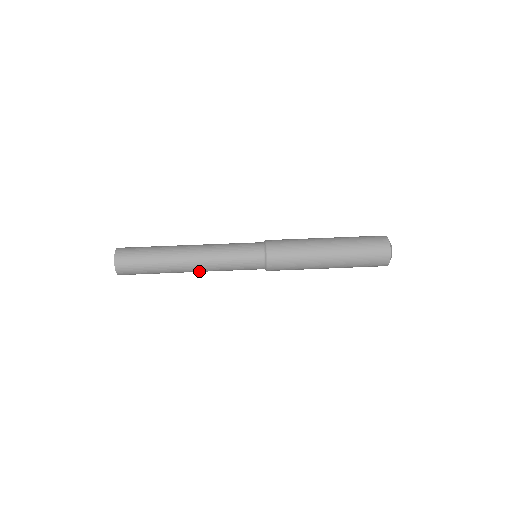
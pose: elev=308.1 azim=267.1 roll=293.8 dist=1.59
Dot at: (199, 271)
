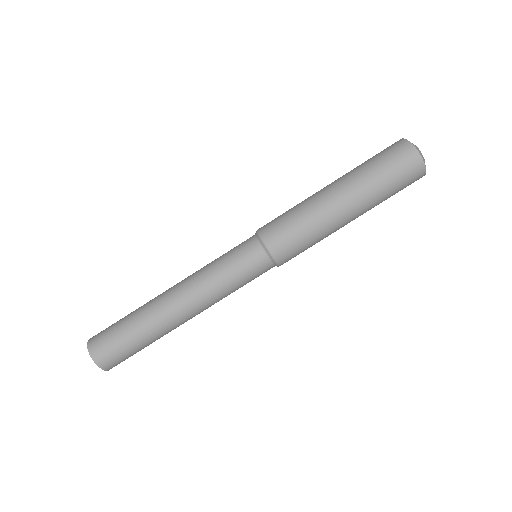
Dot at: (199, 313)
